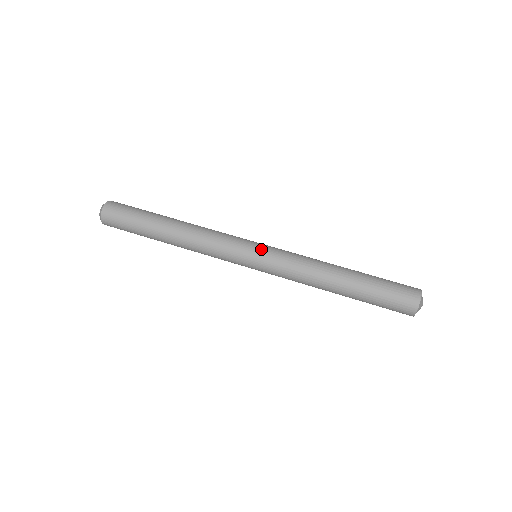
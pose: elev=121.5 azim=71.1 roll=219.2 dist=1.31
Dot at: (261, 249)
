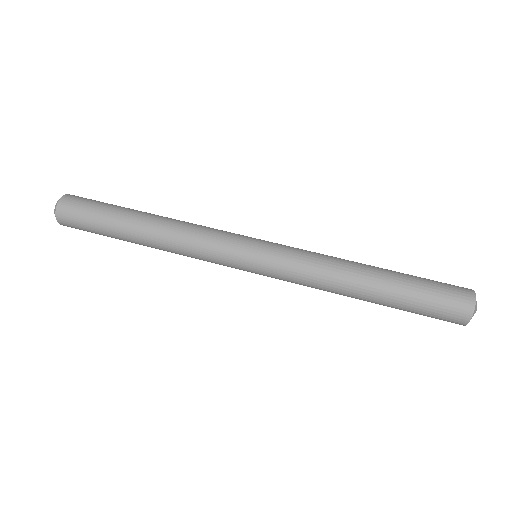
Dot at: (260, 255)
